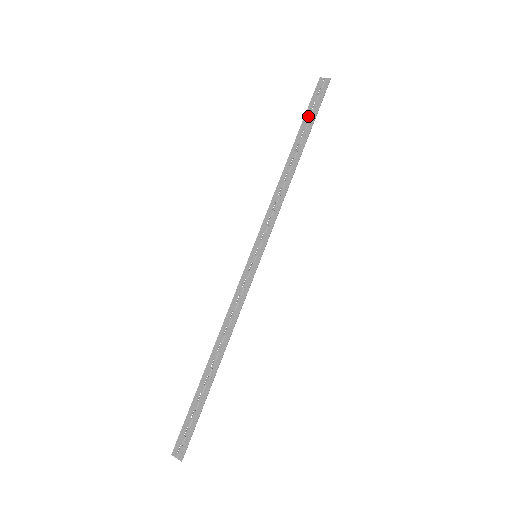
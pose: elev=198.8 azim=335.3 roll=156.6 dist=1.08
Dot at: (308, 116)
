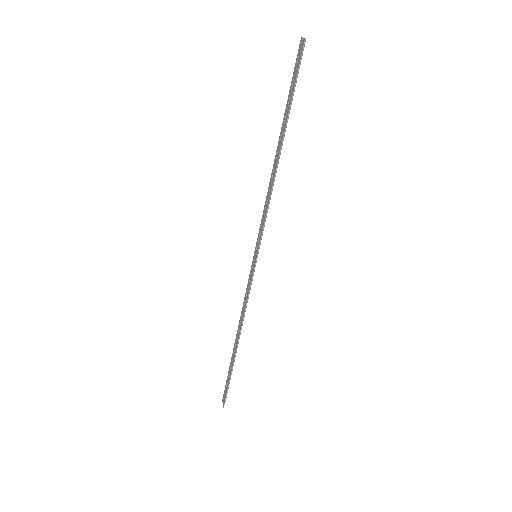
Dot at: (289, 96)
